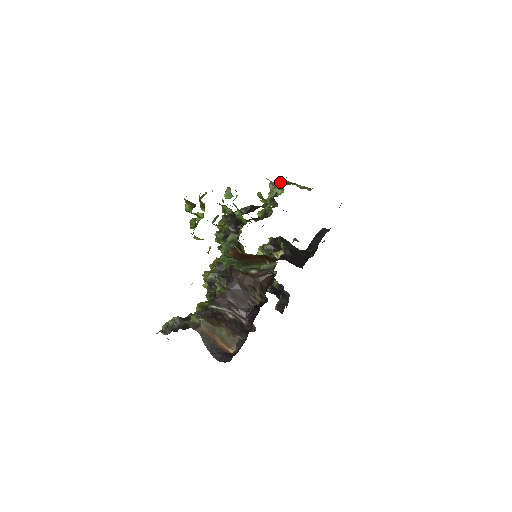
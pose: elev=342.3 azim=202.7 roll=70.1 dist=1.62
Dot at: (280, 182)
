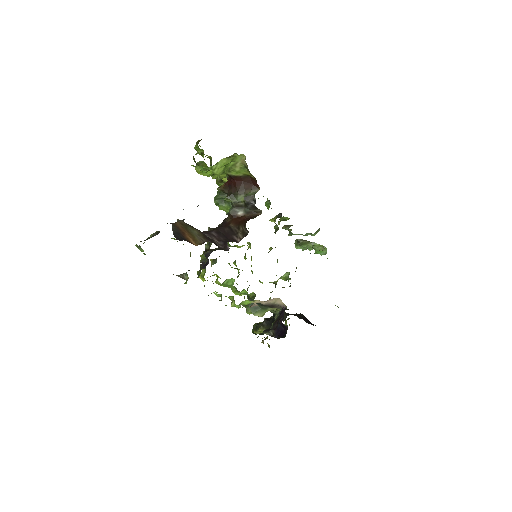
Dot at: (298, 246)
